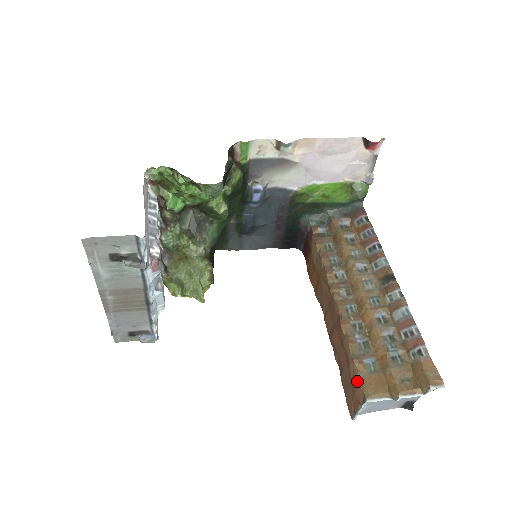
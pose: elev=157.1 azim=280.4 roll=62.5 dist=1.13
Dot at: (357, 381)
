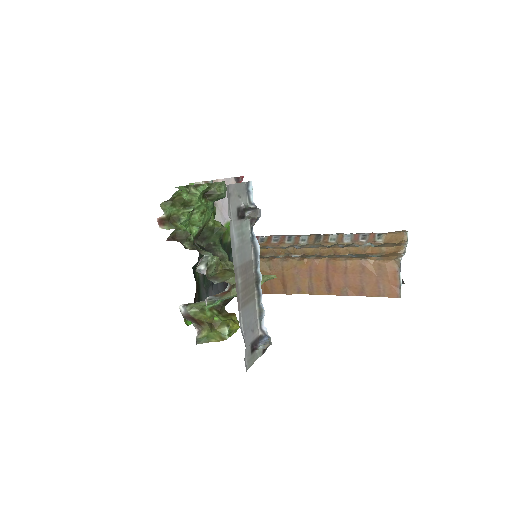
Dot at: (382, 264)
